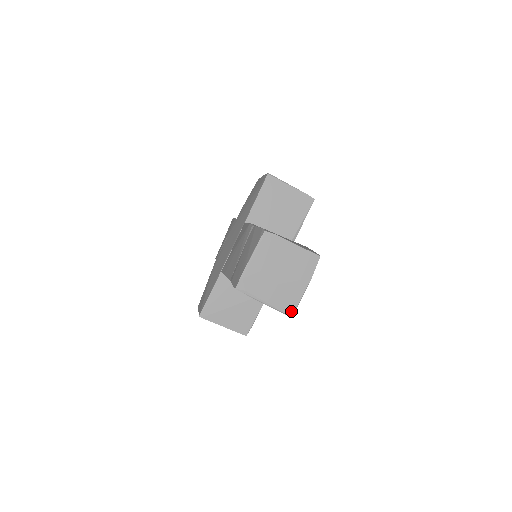
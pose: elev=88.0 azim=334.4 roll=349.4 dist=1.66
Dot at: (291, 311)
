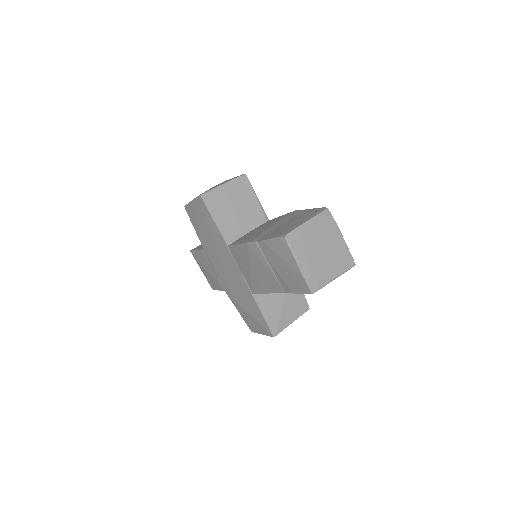
Dot at: (351, 262)
